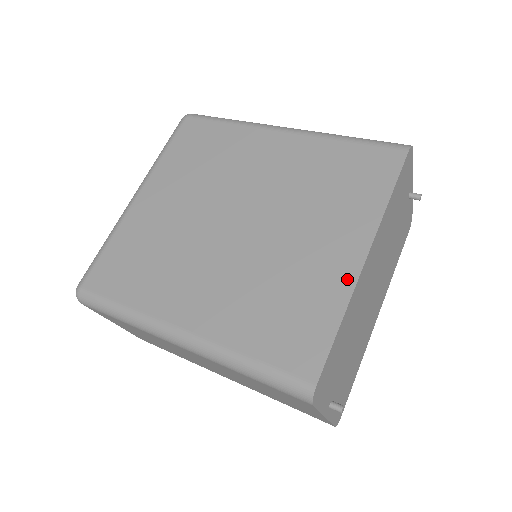
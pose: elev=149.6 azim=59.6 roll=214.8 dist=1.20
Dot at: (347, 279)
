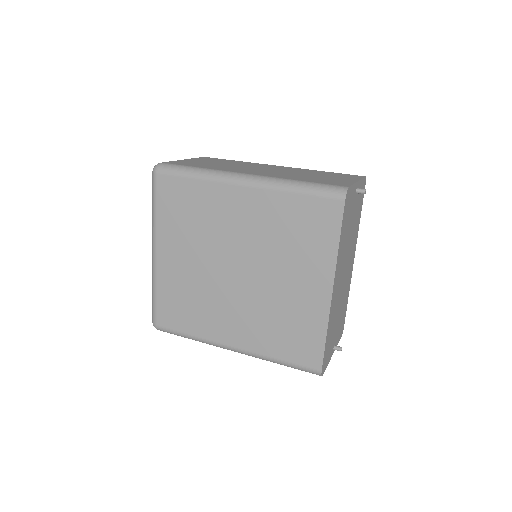
Dot at: (323, 308)
